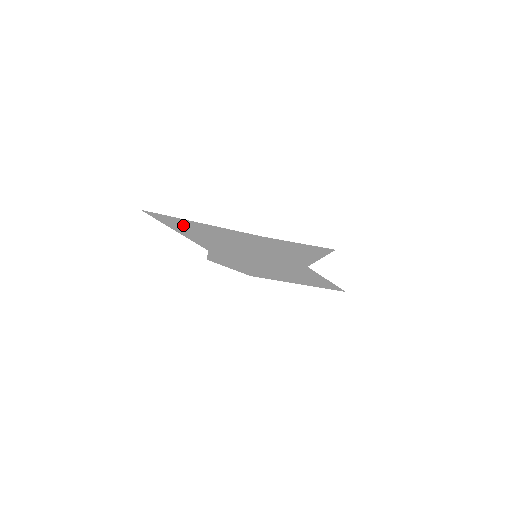
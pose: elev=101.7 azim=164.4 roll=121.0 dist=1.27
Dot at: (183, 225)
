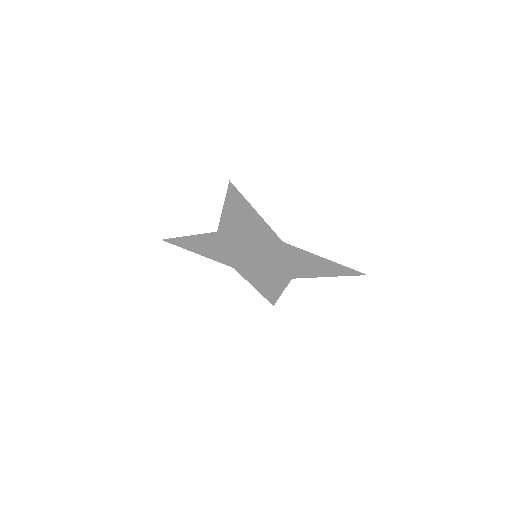
Dot at: (250, 210)
